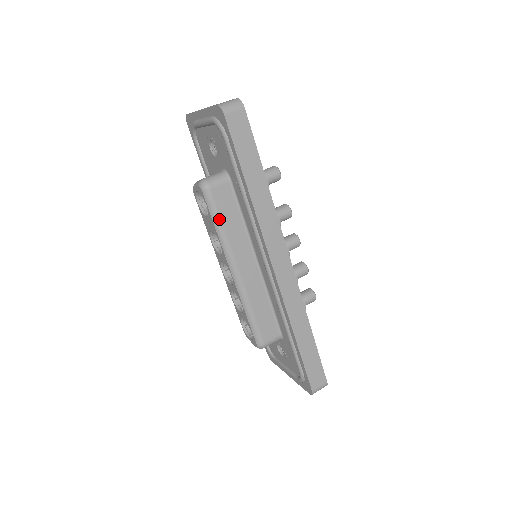
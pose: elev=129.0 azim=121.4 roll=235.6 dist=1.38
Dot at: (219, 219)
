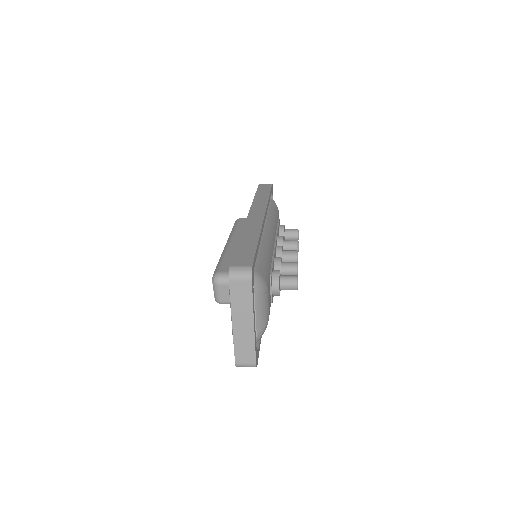
Dot at: (236, 226)
